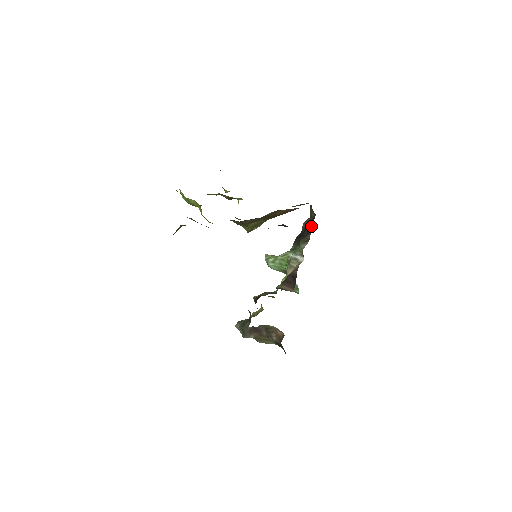
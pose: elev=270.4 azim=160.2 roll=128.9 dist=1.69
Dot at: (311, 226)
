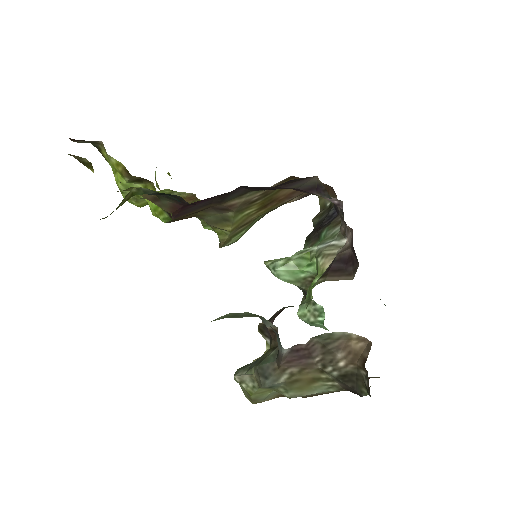
Dot at: (334, 210)
